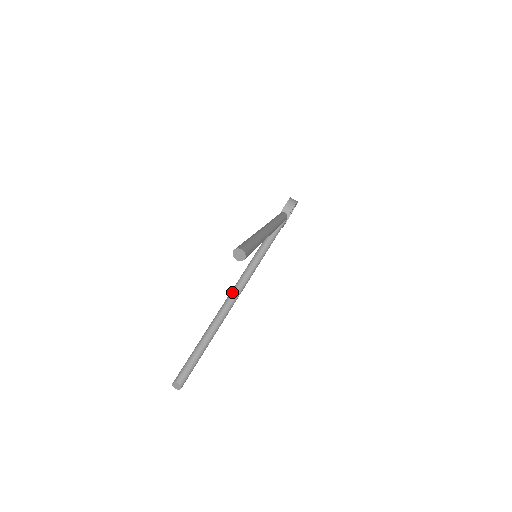
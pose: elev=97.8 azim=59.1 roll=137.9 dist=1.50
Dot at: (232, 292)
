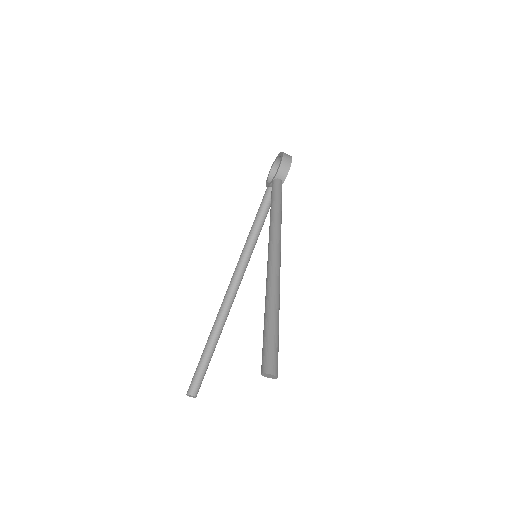
Dot at: (231, 287)
